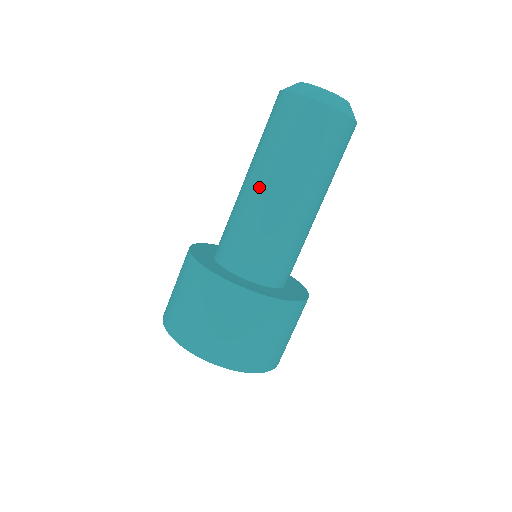
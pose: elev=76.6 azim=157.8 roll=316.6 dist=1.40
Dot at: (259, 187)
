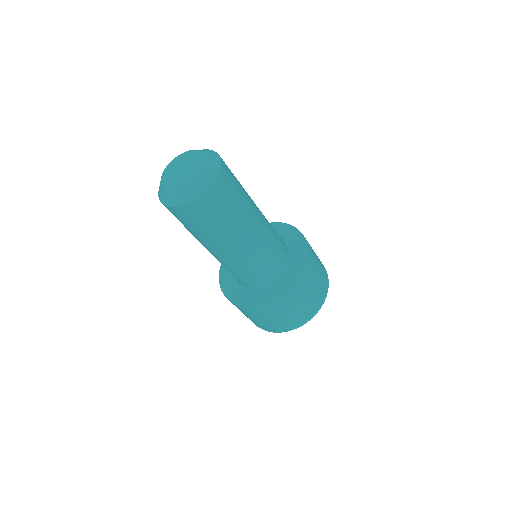
Dot at: (210, 252)
